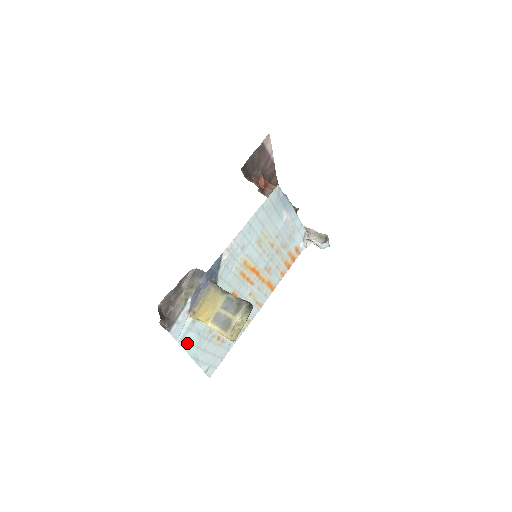
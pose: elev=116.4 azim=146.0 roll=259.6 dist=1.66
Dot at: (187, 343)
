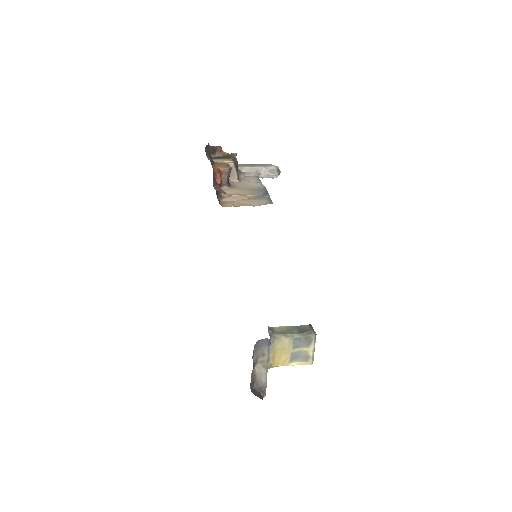
Dot at: occluded
